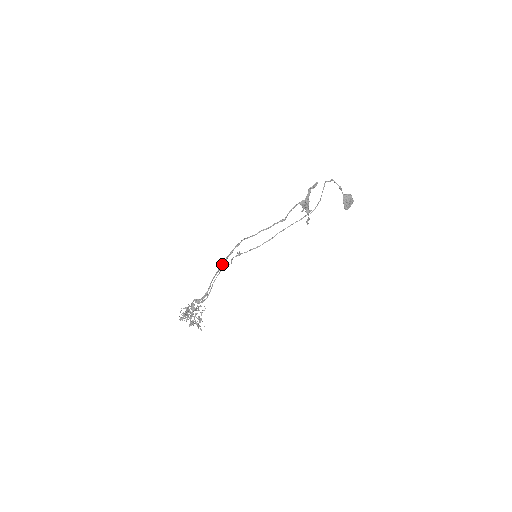
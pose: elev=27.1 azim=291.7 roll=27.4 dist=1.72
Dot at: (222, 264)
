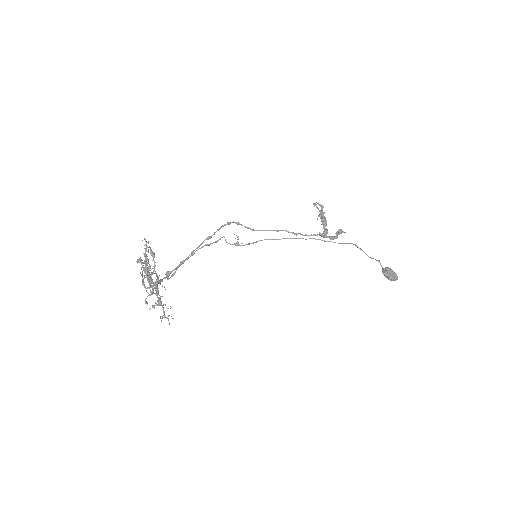
Dot at: (214, 232)
